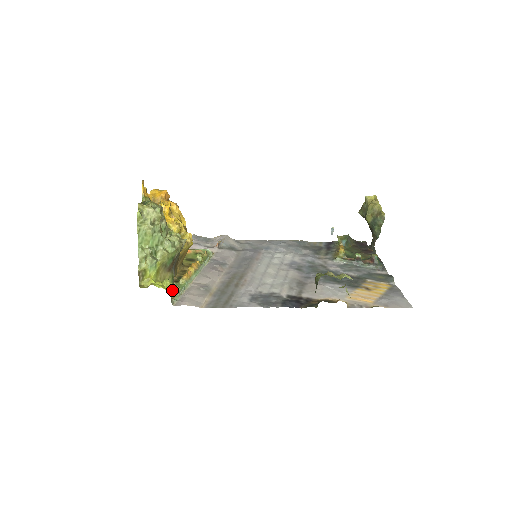
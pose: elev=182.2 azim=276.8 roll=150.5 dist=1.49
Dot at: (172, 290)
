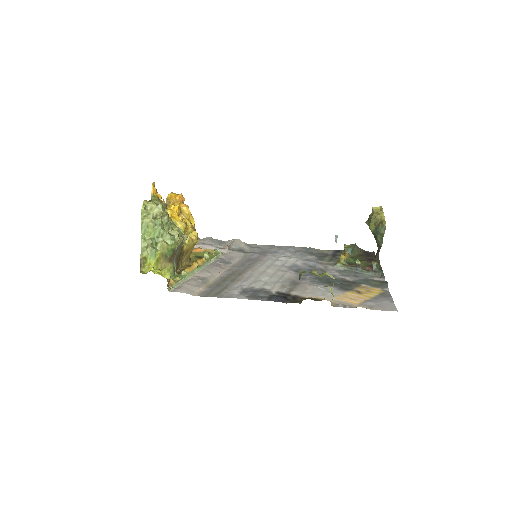
Dot at: (168, 277)
